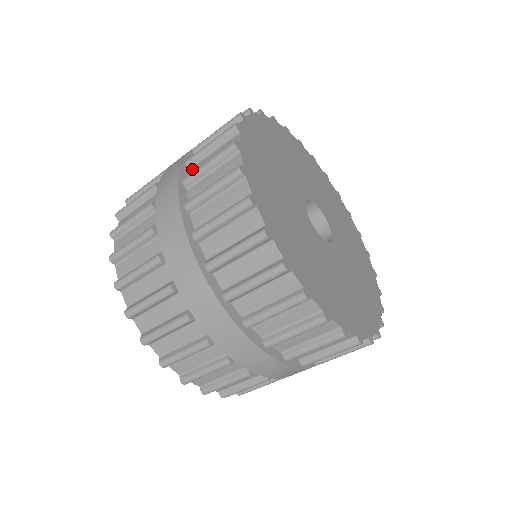
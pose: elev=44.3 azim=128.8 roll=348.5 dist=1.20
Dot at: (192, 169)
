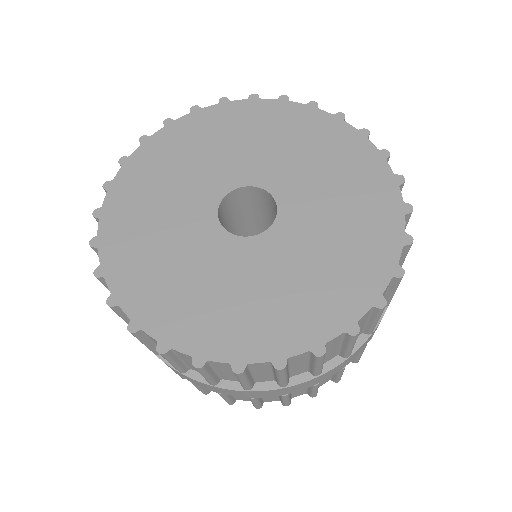
Dot at: occluded
